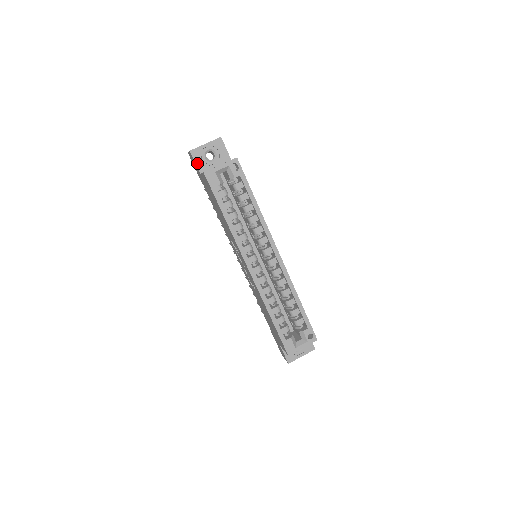
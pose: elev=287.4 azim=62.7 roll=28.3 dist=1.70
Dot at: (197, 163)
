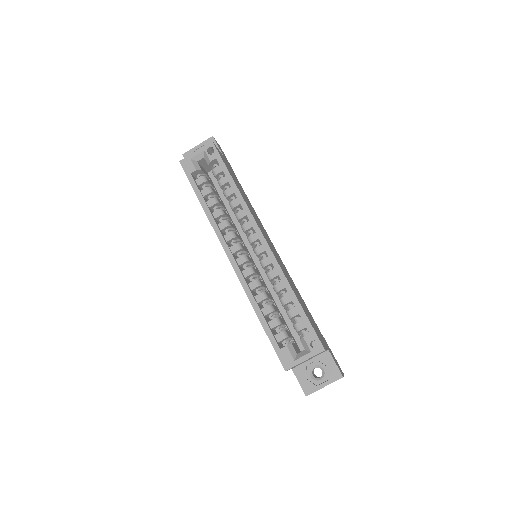
Dot at: occluded
